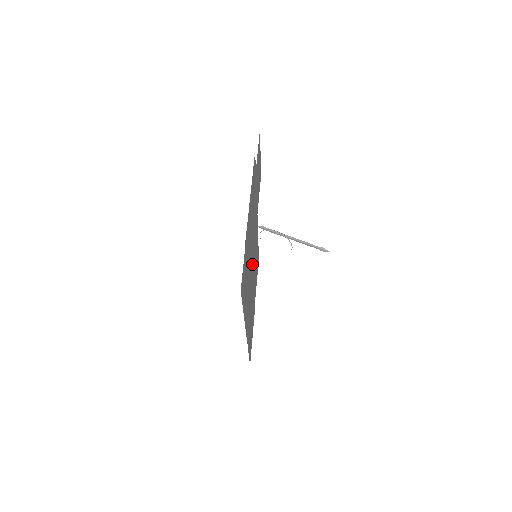
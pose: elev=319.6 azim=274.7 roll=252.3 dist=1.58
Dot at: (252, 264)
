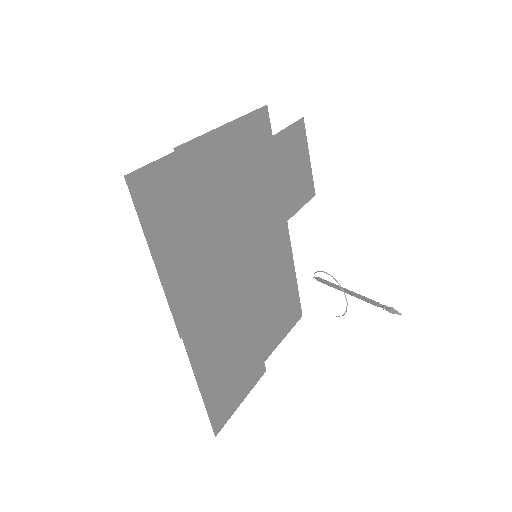
Dot at: (240, 256)
